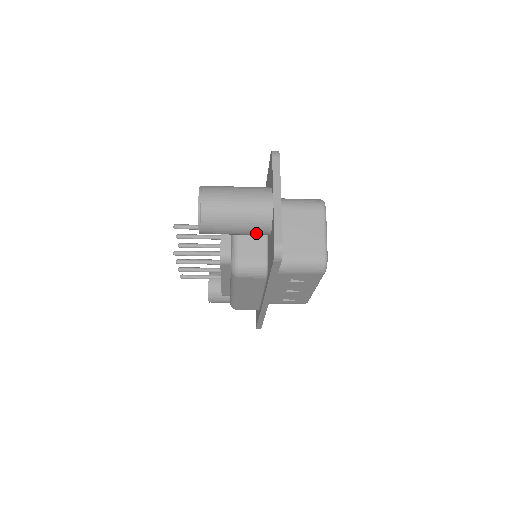
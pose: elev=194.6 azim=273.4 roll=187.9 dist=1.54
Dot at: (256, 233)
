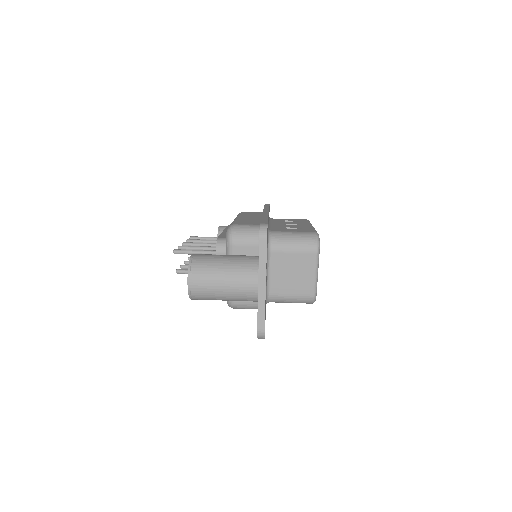
Dot at: occluded
